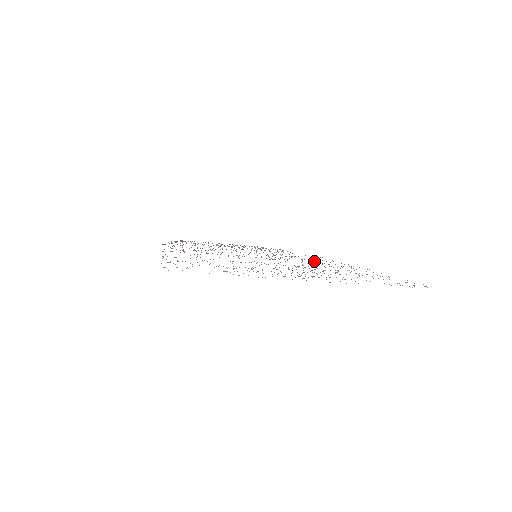
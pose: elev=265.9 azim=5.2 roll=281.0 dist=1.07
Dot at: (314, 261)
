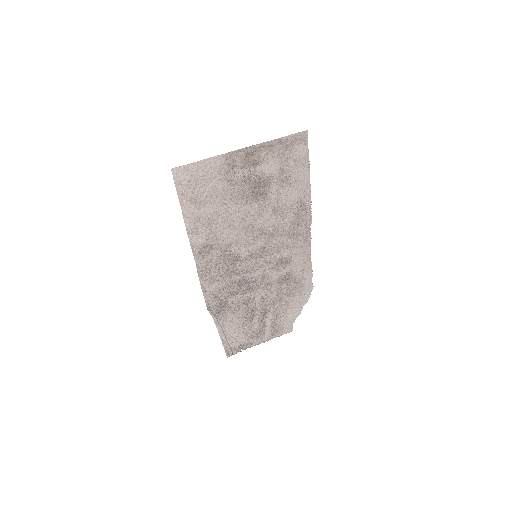
Dot at: (289, 237)
